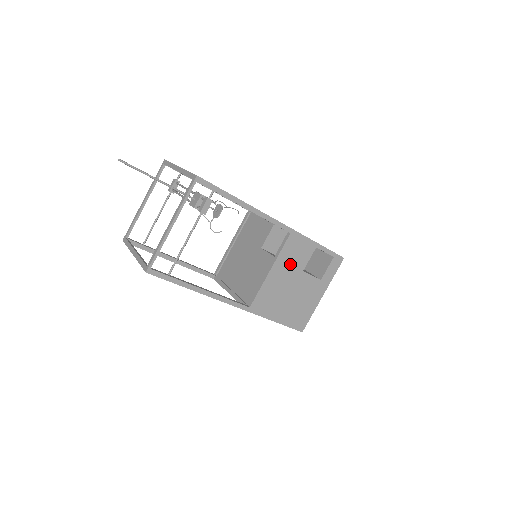
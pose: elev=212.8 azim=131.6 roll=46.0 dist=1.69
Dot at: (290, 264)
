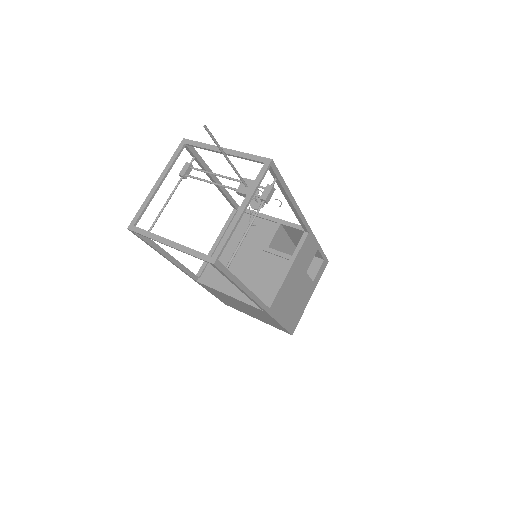
Dot at: (301, 264)
